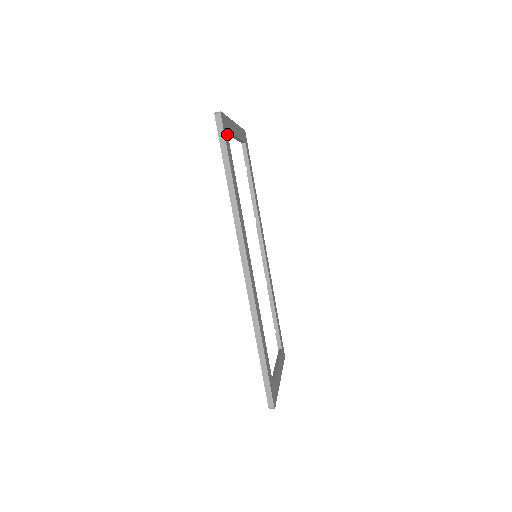
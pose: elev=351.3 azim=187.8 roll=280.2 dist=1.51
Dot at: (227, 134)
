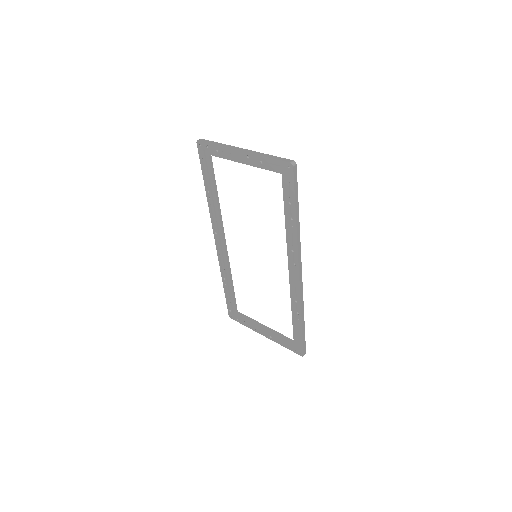
Dot at: (285, 175)
